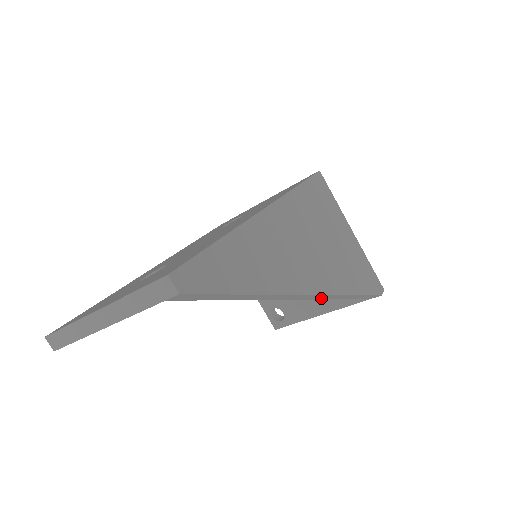
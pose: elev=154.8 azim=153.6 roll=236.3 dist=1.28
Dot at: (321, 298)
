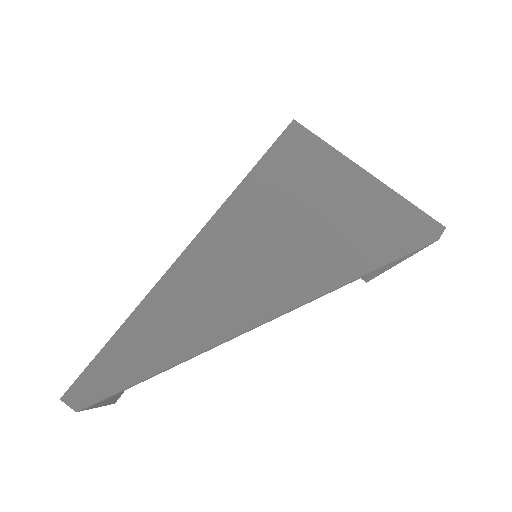
Dot at: (313, 300)
